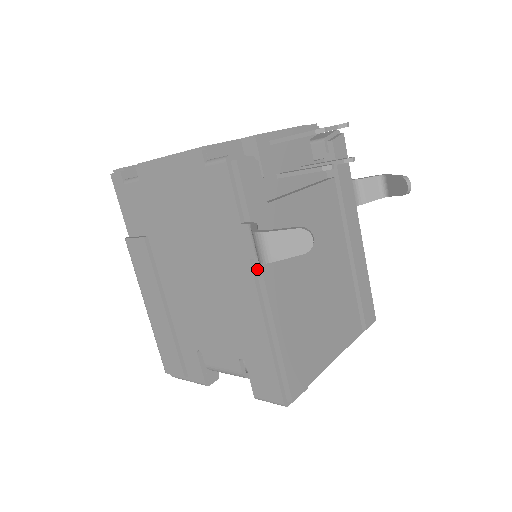
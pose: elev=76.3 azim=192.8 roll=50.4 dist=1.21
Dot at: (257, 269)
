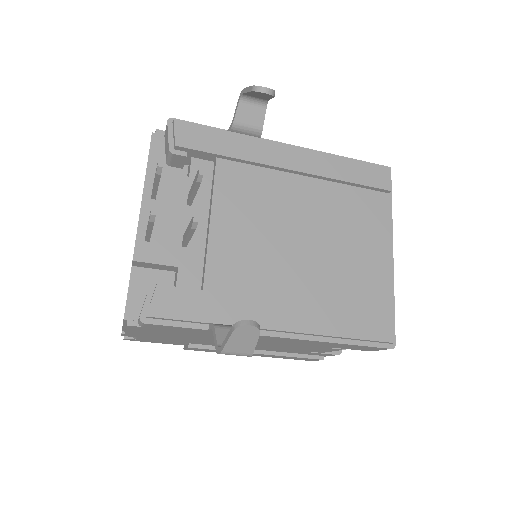
Dot at: occluded
